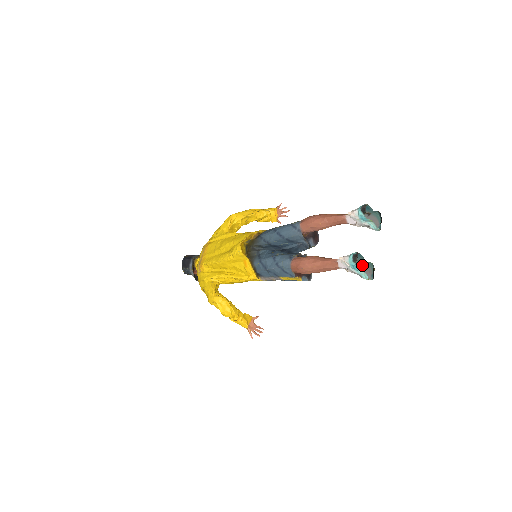
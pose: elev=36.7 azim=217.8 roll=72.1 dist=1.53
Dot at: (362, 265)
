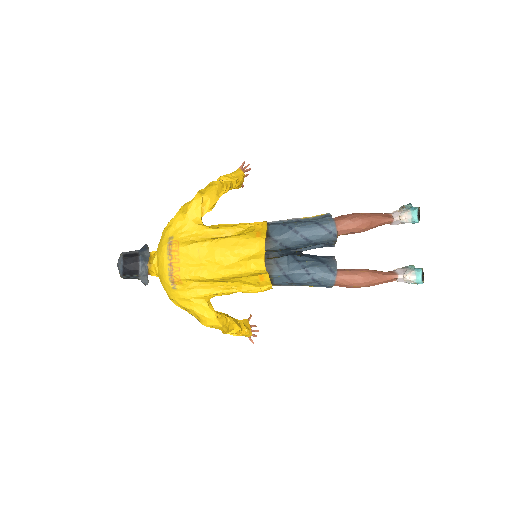
Dot at: occluded
